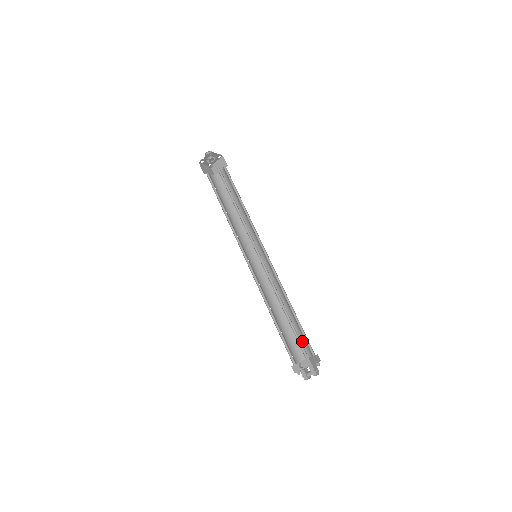
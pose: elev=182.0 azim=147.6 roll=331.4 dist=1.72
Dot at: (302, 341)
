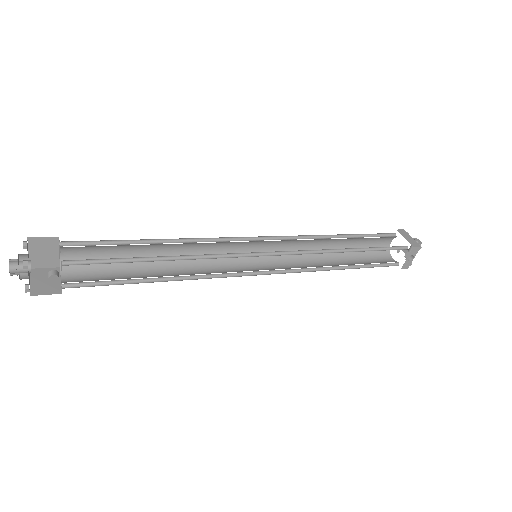
Dot at: (374, 241)
